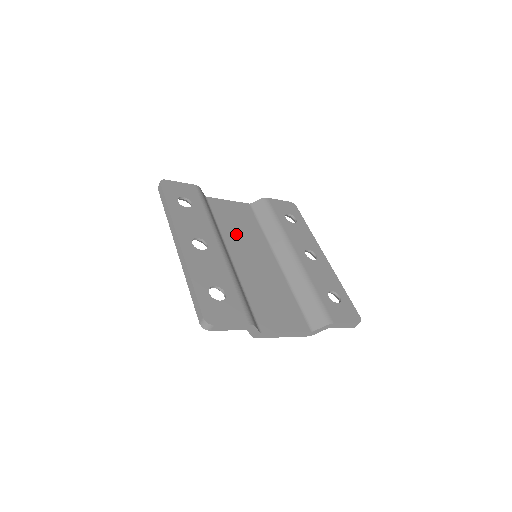
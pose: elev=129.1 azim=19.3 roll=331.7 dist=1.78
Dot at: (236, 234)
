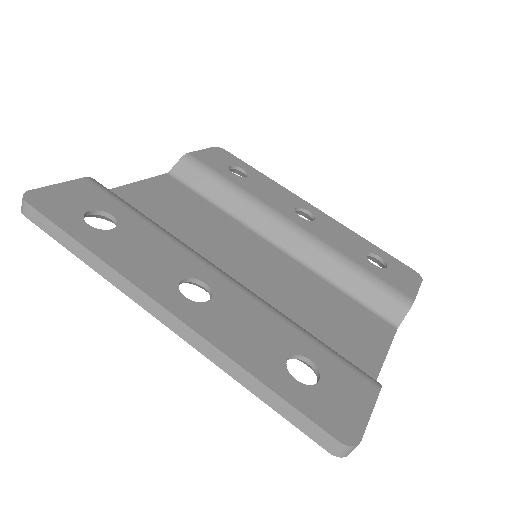
Dot at: (199, 234)
